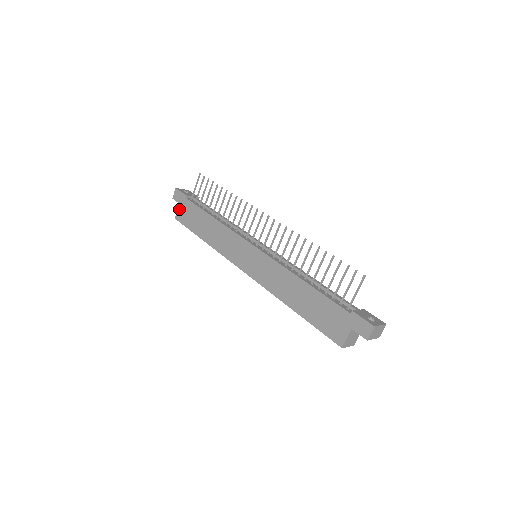
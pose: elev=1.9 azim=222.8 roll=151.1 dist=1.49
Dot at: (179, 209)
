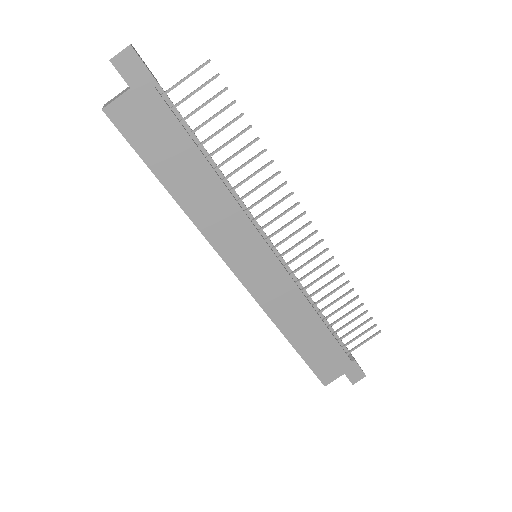
Dot at: (125, 99)
